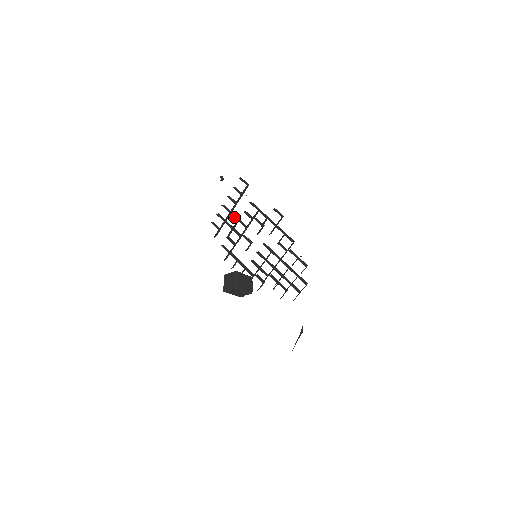
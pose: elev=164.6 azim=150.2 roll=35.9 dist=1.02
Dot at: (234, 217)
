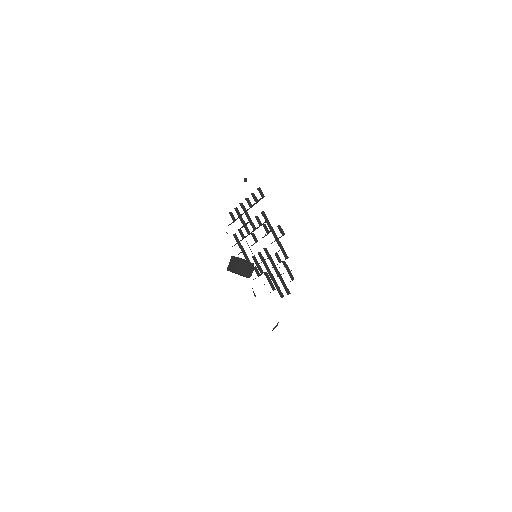
Dot at: (247, 217)
